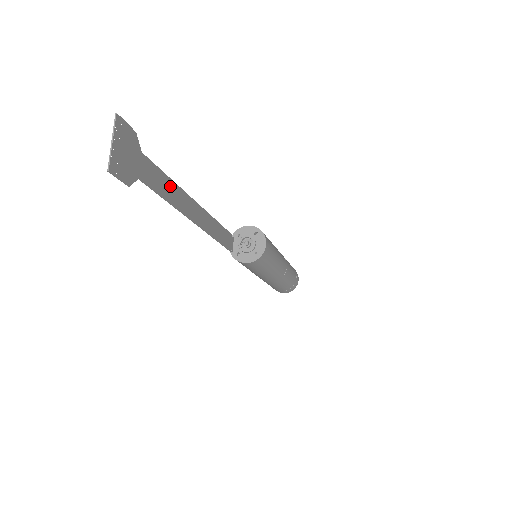
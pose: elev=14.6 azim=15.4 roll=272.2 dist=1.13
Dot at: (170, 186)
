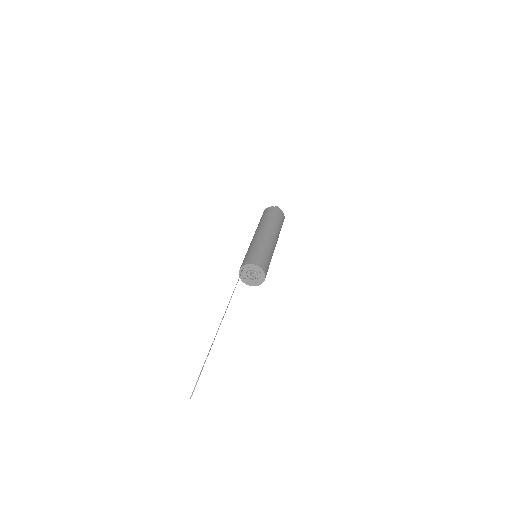
Dot at: occluded
